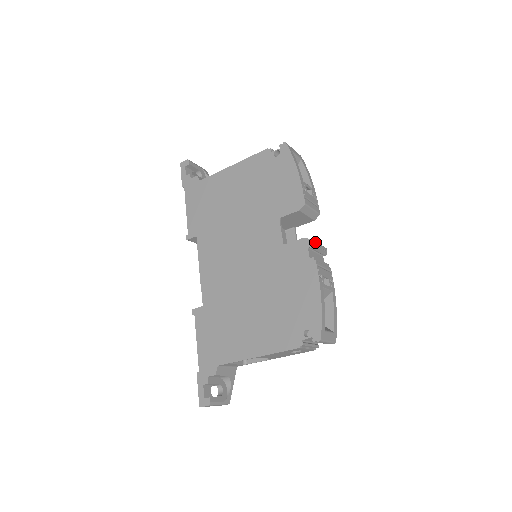
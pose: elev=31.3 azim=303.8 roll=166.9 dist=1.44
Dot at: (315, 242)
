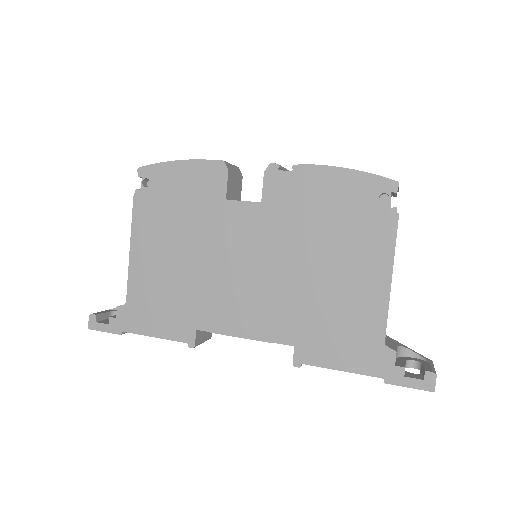
Dot at: occluded
